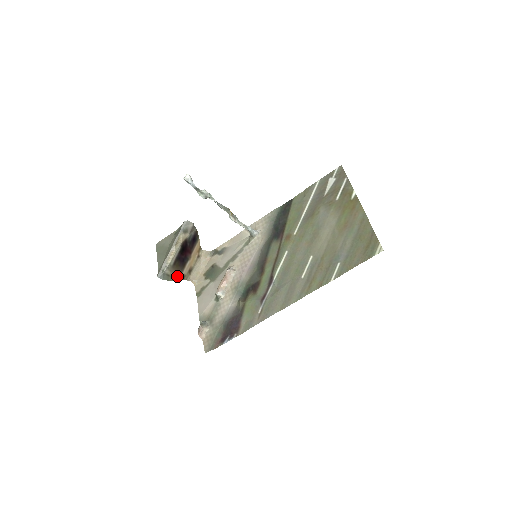
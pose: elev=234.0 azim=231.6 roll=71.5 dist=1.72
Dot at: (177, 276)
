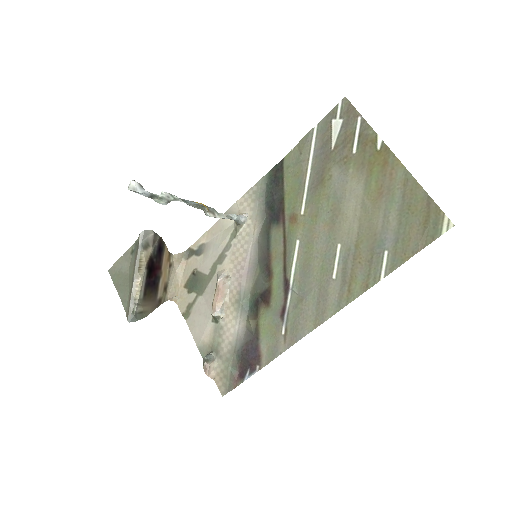
Dot at: (152, 305)
